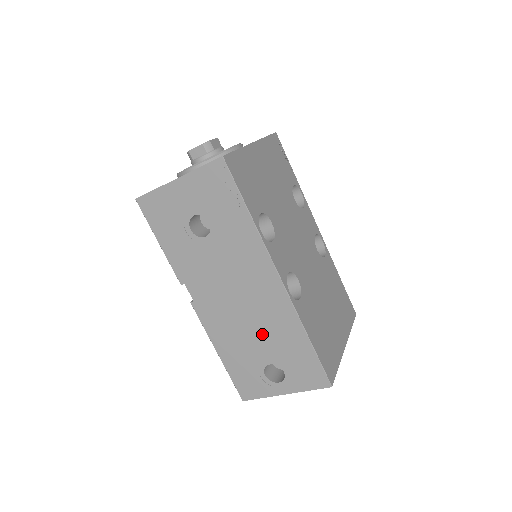
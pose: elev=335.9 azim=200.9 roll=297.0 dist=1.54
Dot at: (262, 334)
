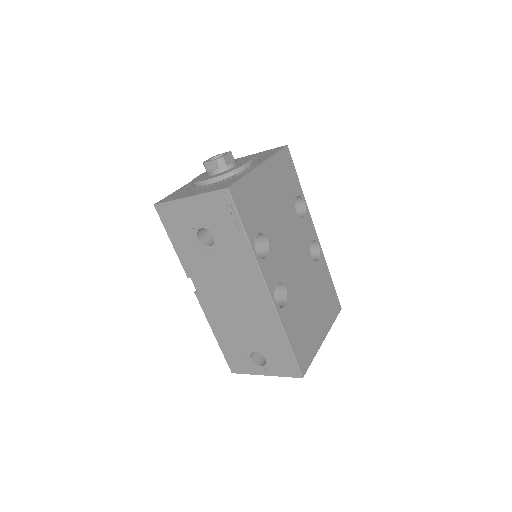
Dot at: (250, 328)
